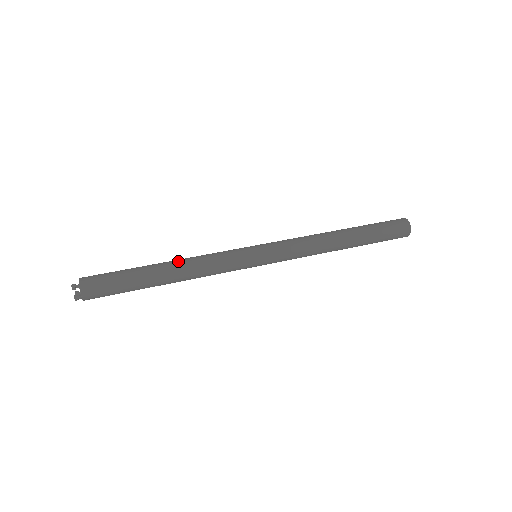
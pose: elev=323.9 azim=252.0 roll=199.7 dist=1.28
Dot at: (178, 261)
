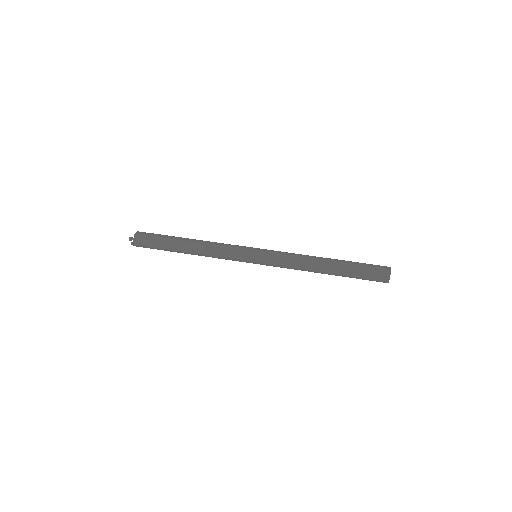
Dot at: (198, 245)
